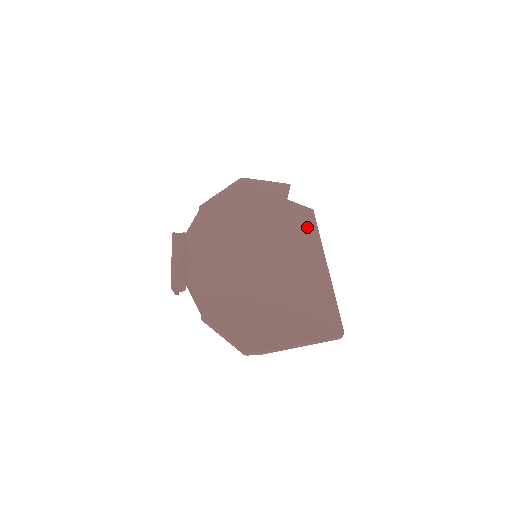
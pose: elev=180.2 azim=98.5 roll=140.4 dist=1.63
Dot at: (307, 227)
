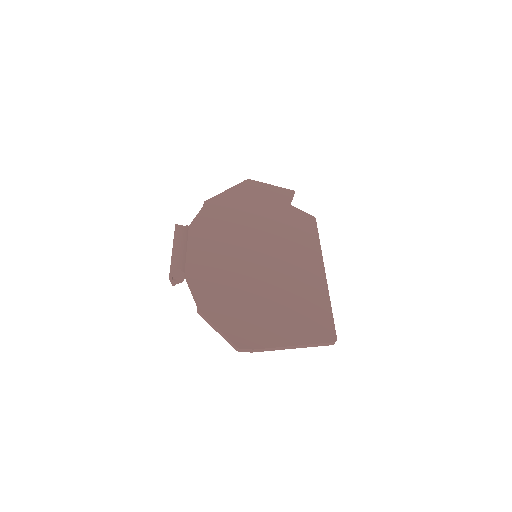
Dot at: (308, 234)
